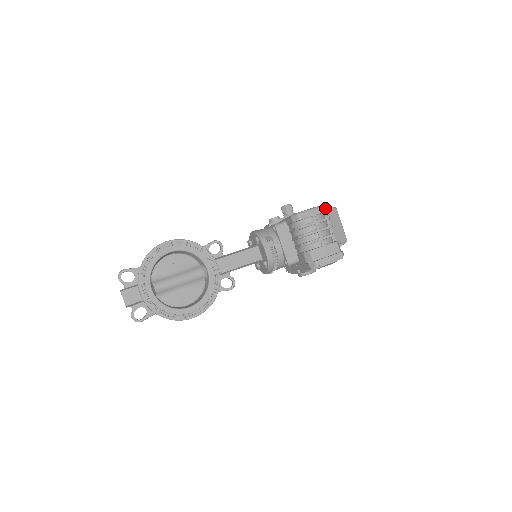
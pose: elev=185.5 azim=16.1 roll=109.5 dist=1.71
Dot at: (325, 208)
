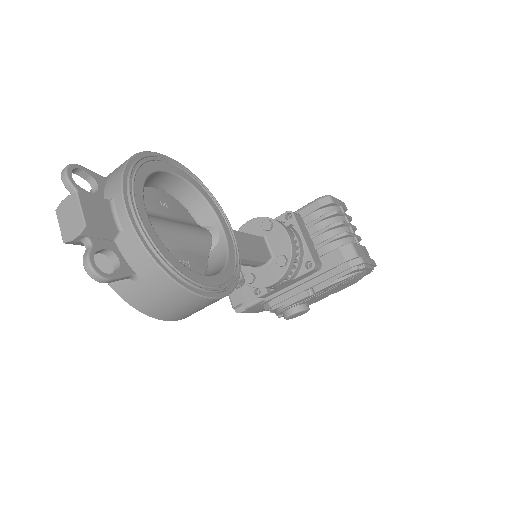
Dot at: occluded
